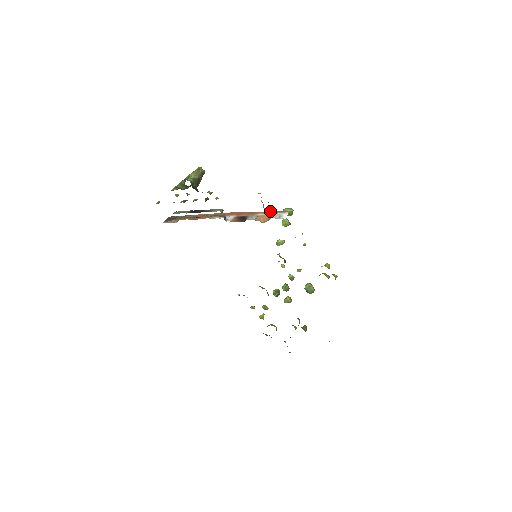
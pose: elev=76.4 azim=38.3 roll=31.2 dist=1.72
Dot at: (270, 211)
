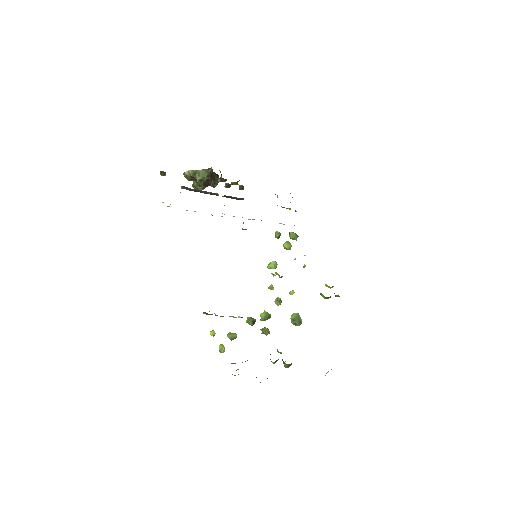
Dot at: occluded
